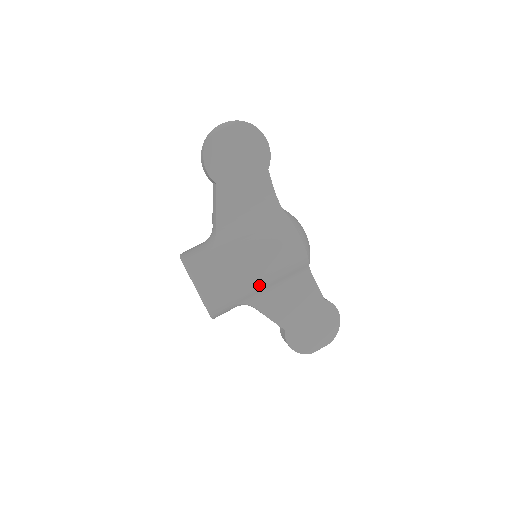
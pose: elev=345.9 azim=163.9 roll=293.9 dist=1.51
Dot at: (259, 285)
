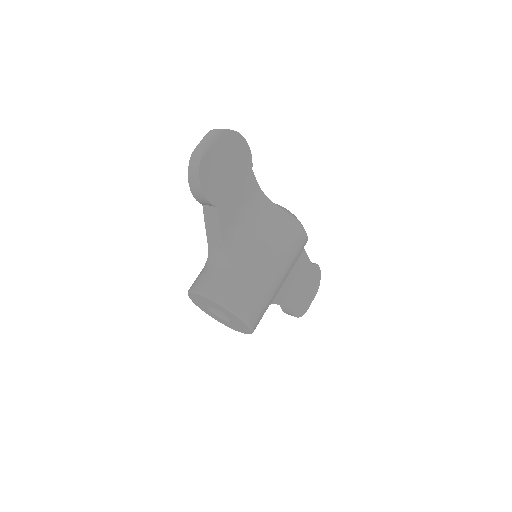
Dot at: occluded
